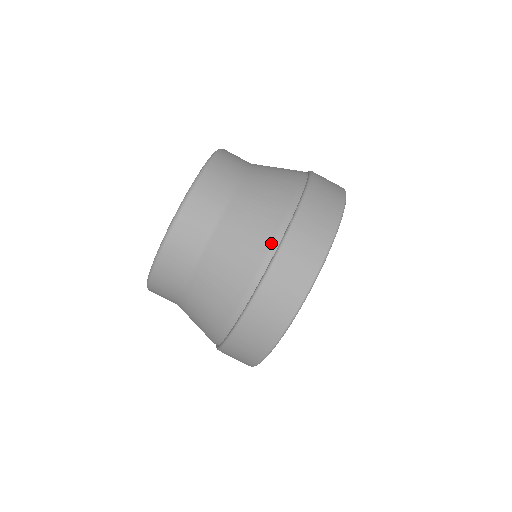
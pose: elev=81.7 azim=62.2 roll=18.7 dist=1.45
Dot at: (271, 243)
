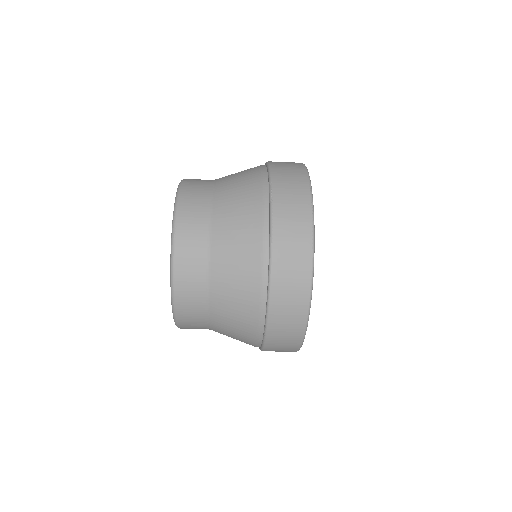
Dot at: (256, 340)
